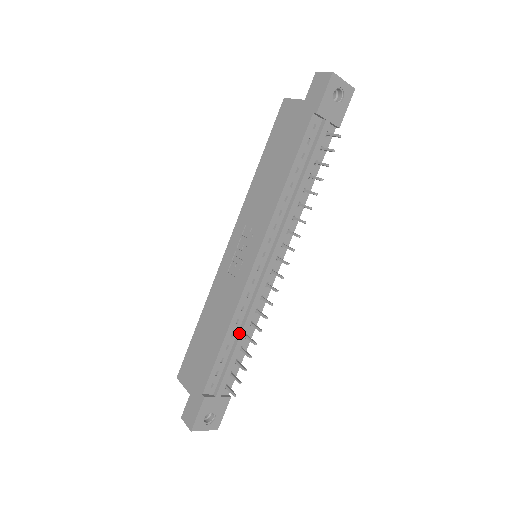
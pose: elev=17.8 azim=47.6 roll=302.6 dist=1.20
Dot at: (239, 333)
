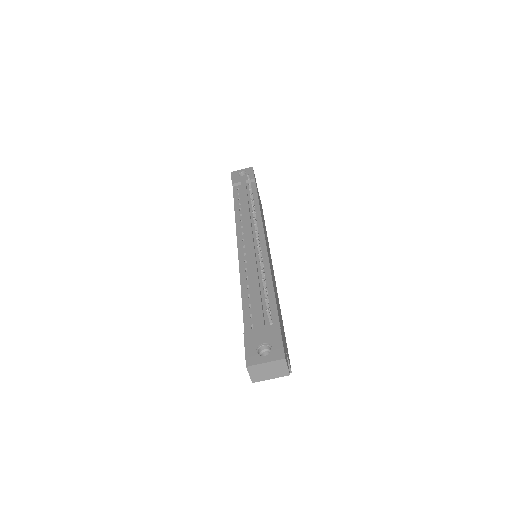
Dot at: (252, 282)
